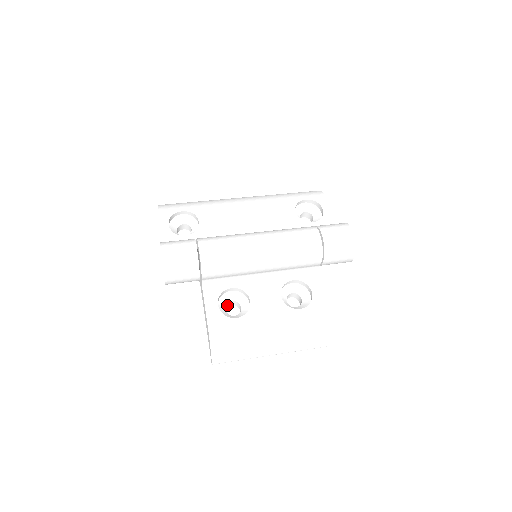
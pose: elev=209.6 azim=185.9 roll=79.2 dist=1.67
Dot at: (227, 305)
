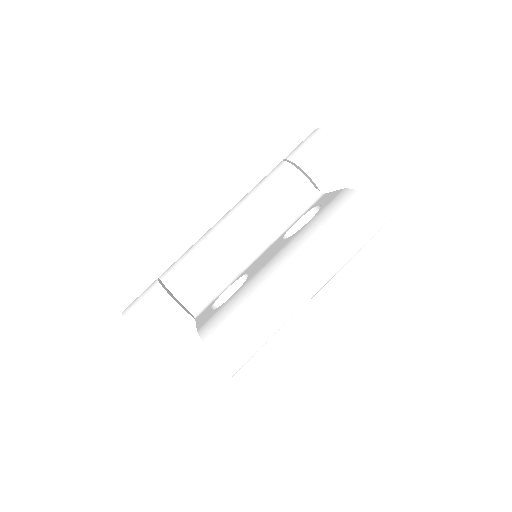
Dot at: occluded
